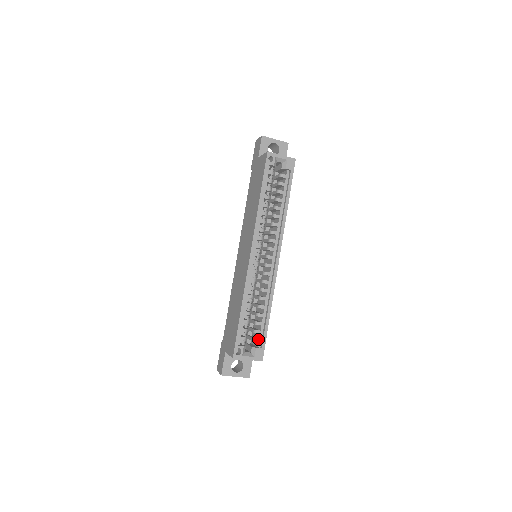
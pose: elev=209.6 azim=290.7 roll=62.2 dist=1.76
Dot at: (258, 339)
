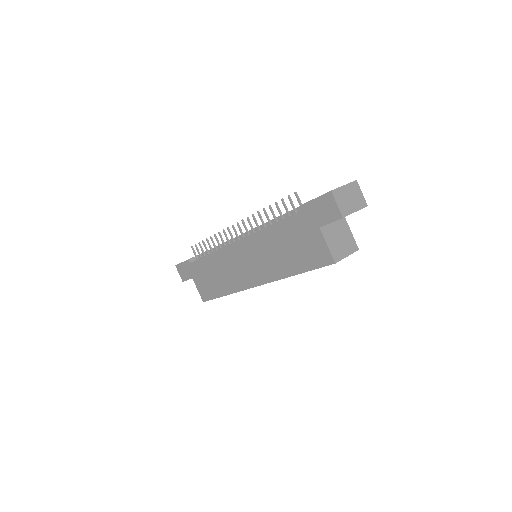
Dot at: occluded
